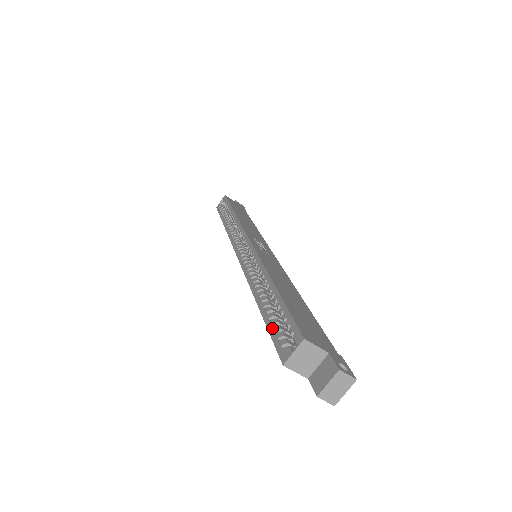
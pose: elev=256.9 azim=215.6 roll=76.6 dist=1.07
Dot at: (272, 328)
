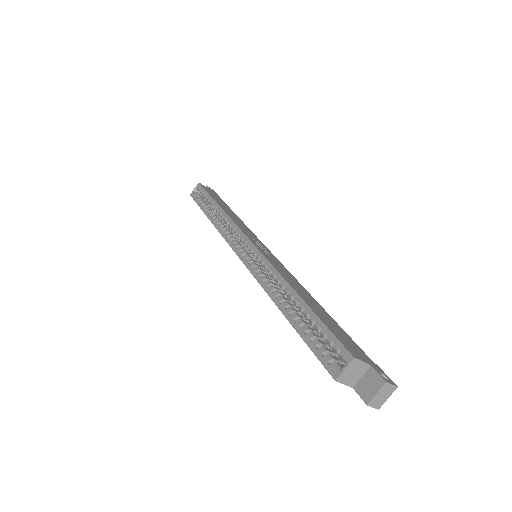
Dot at: (311, 342)
